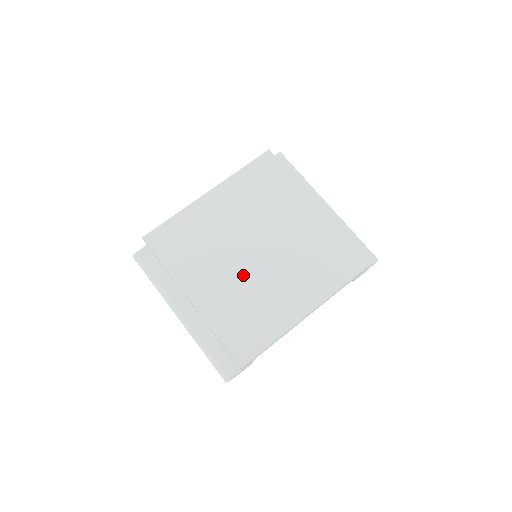
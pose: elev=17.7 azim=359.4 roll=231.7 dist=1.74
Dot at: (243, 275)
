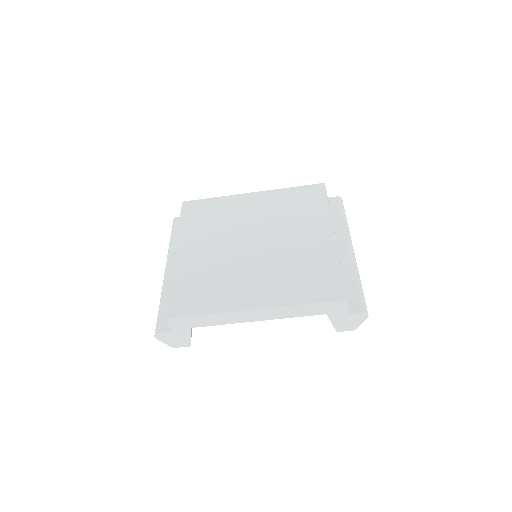
Dot at: (228, 255)
